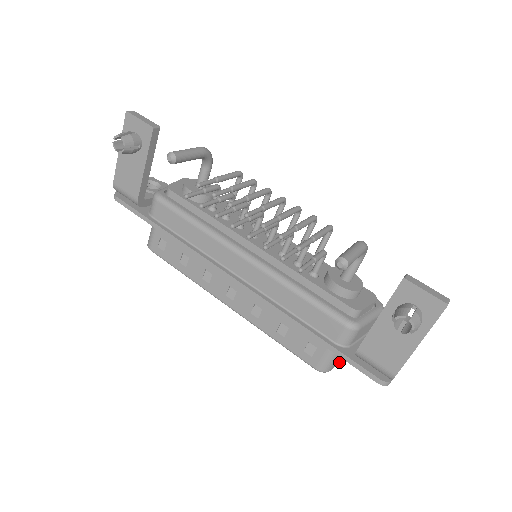
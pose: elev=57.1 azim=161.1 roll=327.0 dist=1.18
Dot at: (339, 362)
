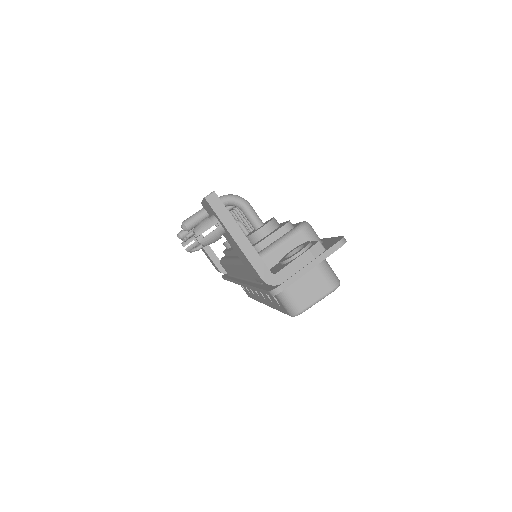
Dot at: (313, 299)
